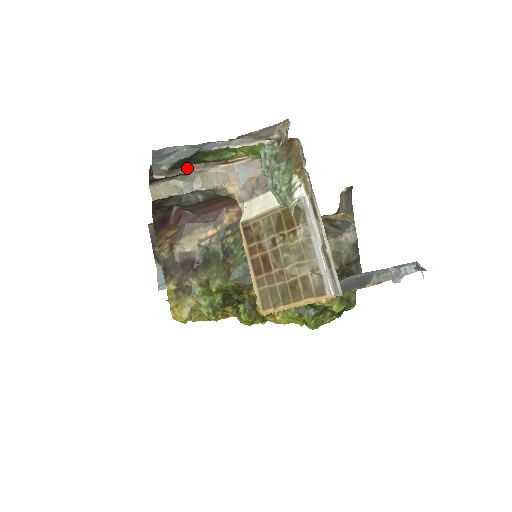
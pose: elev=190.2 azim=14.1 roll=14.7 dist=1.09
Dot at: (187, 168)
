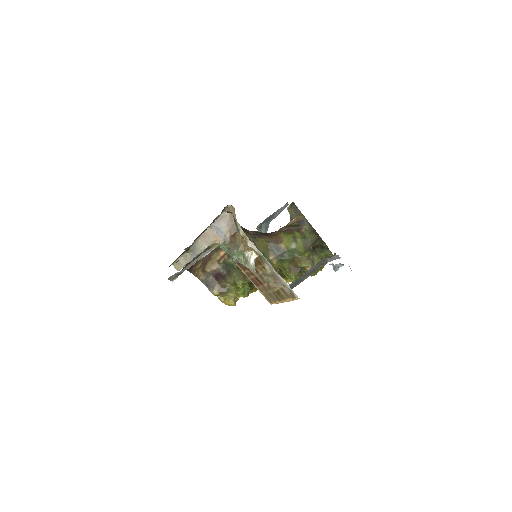
Dot at: occluded
